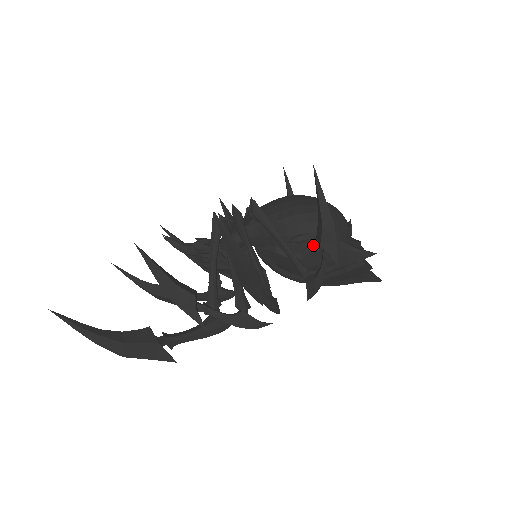
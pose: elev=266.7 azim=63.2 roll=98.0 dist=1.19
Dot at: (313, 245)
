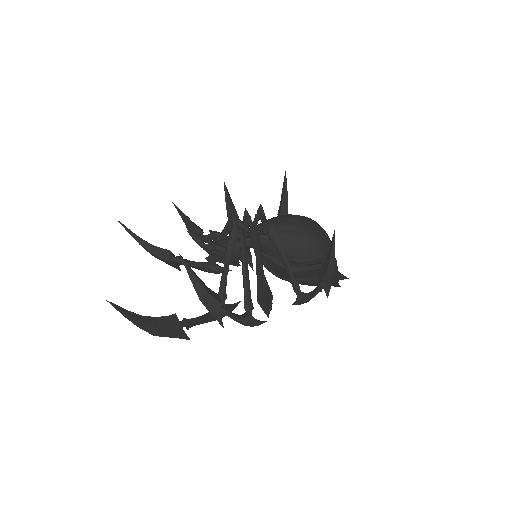
Dot at: (307, 266)
